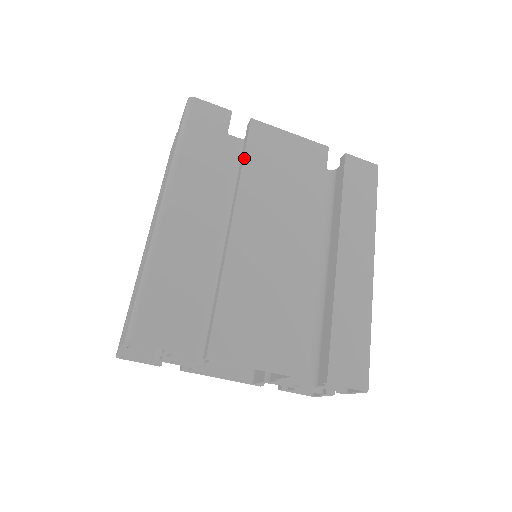
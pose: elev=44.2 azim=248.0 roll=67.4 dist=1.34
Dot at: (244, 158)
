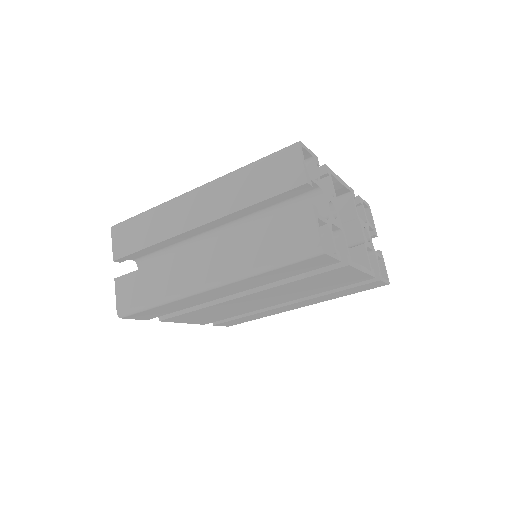
Dot at: (303, 279)
